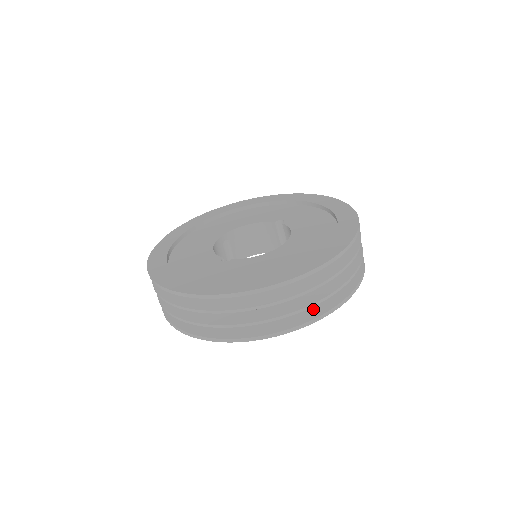
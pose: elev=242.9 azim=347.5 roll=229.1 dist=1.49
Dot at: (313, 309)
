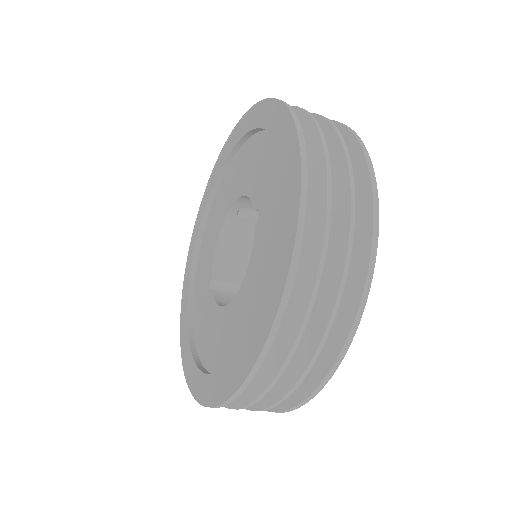
Dot at: occluded
